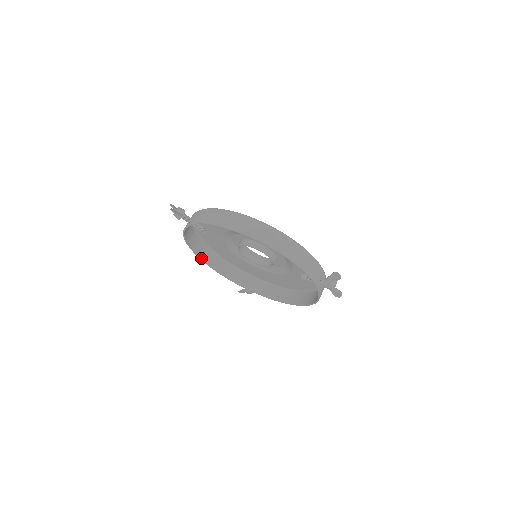
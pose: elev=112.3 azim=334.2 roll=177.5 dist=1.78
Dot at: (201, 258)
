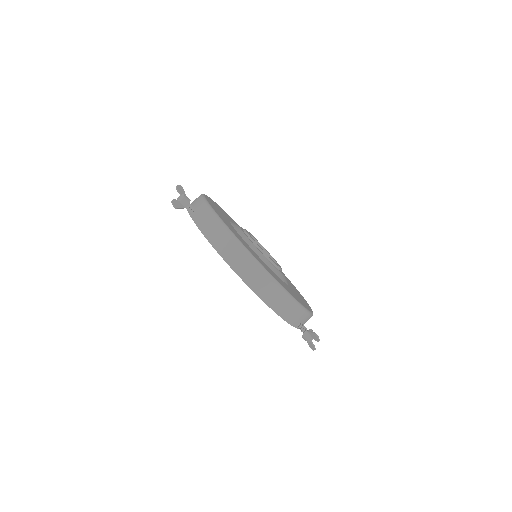
Dot at: occluded
